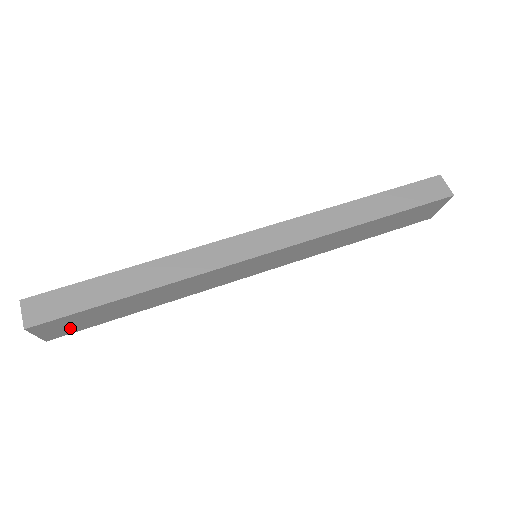
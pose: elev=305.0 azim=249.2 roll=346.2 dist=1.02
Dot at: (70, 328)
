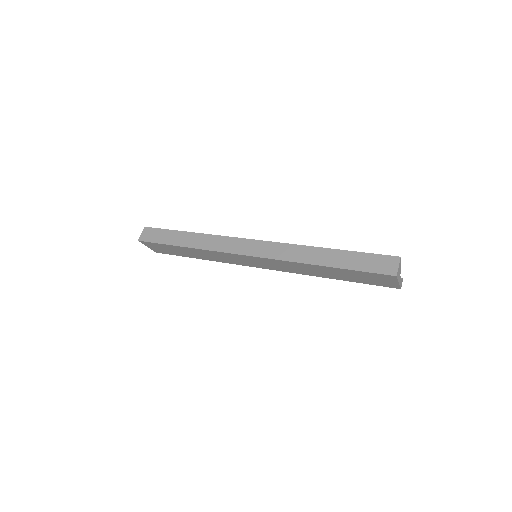
Dot at: (163, 250)
